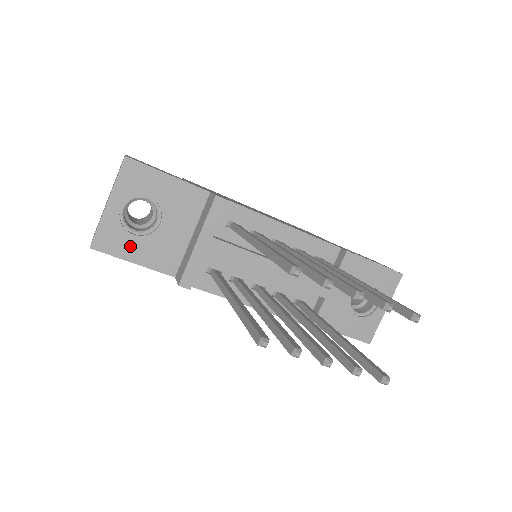
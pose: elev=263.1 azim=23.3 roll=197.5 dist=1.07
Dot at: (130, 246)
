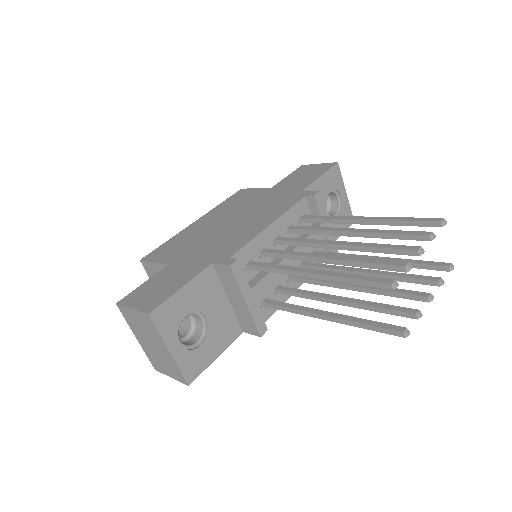
Dot at: (206, 353)
